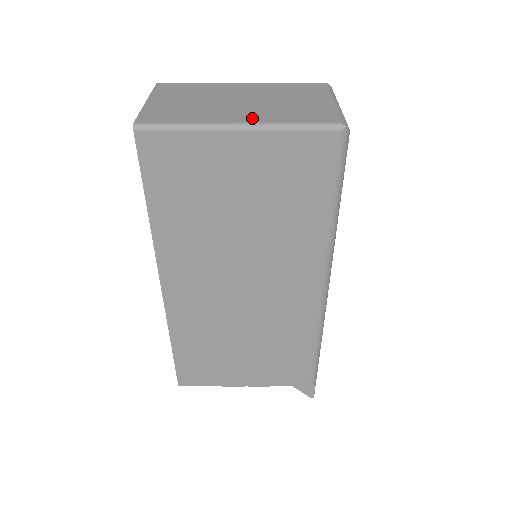
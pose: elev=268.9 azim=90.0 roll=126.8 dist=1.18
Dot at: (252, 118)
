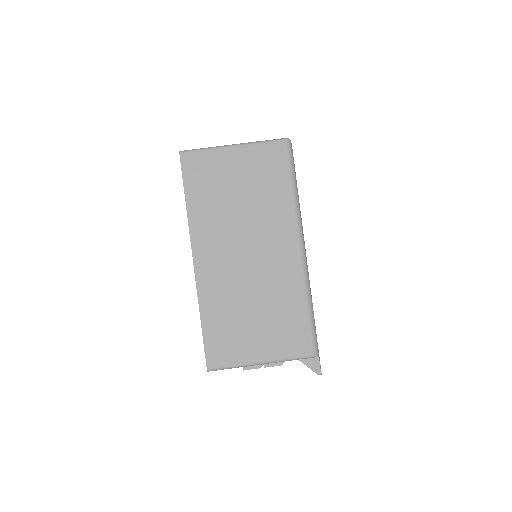
Dot at: occluded
